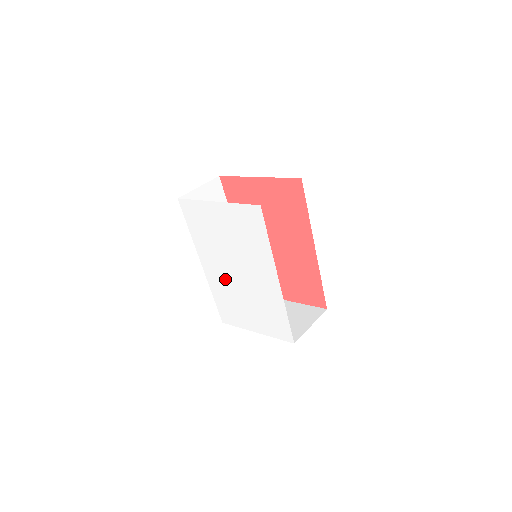
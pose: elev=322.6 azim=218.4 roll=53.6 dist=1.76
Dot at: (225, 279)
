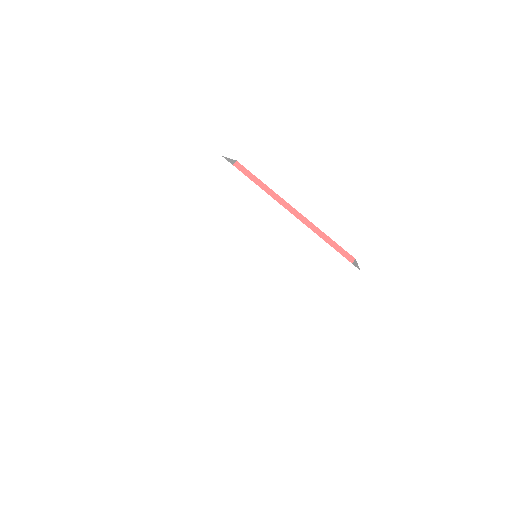
Dot at: (247, 290)
